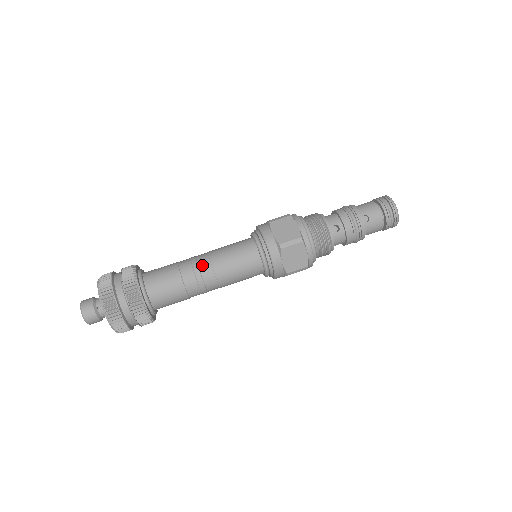
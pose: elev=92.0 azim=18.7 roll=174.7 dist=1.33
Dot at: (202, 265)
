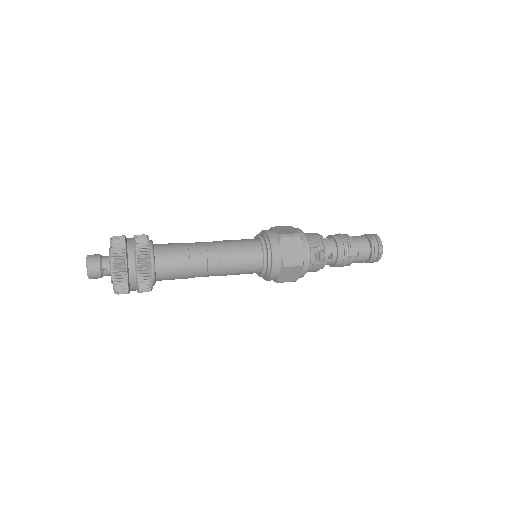
Dot at: (211, 258)
